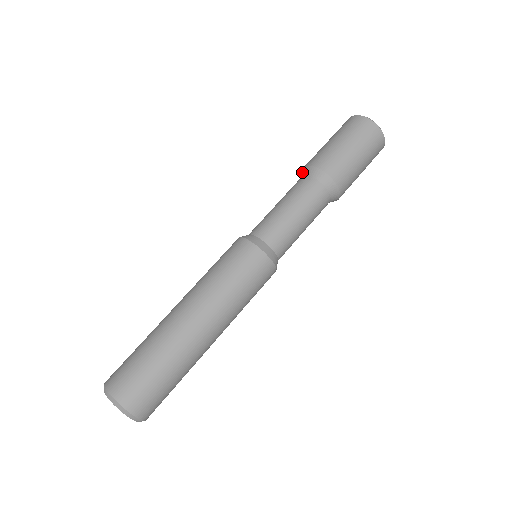
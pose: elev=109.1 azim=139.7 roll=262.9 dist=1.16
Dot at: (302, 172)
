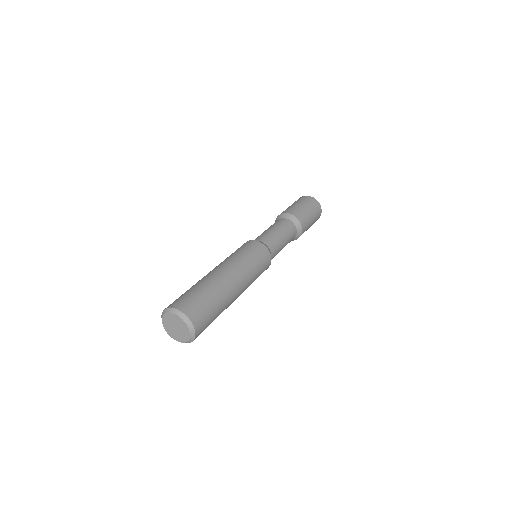
Dot at: occluded
